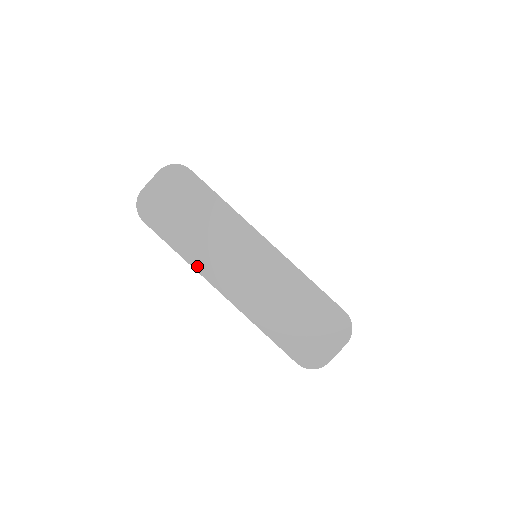
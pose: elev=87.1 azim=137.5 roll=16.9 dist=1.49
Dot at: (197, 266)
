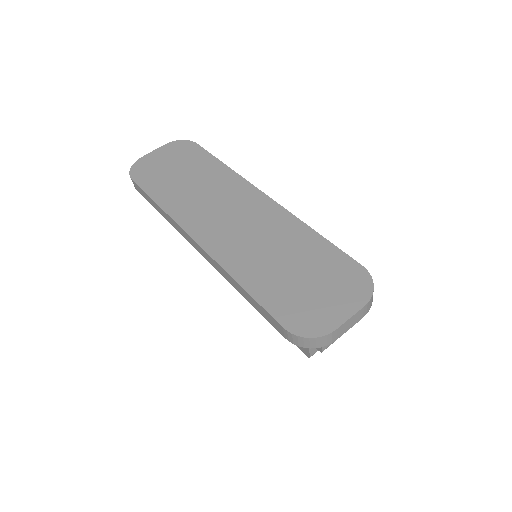
Dot at: (175, 216)
